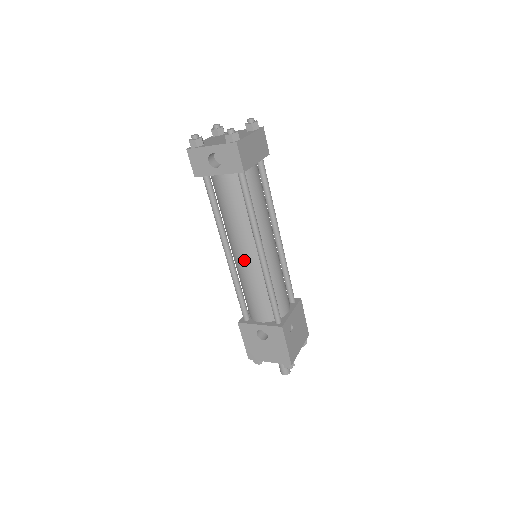
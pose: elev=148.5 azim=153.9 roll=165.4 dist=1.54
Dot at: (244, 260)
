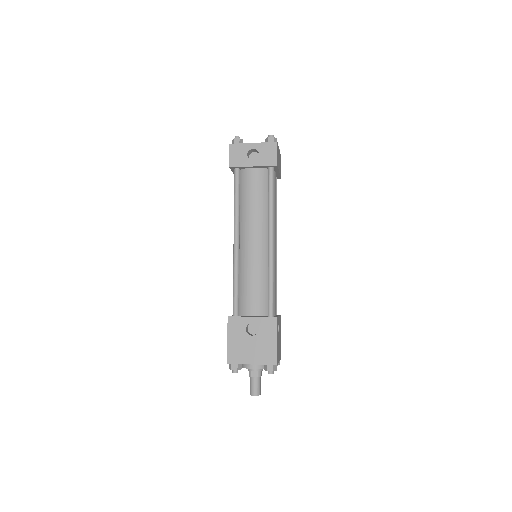
Dot at: (253, 247)
